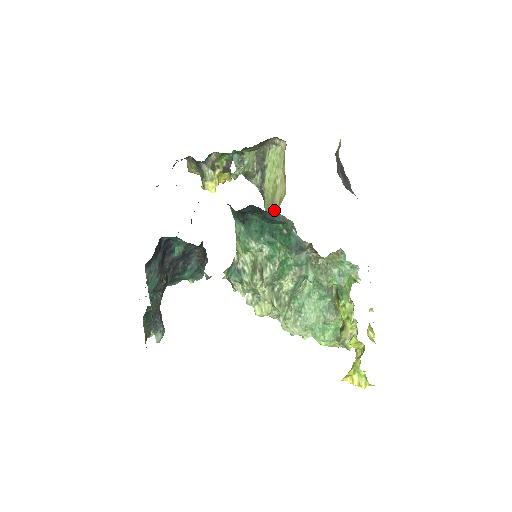
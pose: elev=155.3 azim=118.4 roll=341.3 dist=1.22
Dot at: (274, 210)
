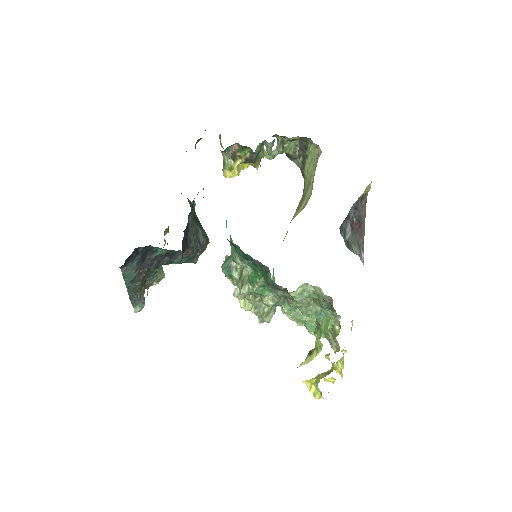
Dot at: (300, 207)
